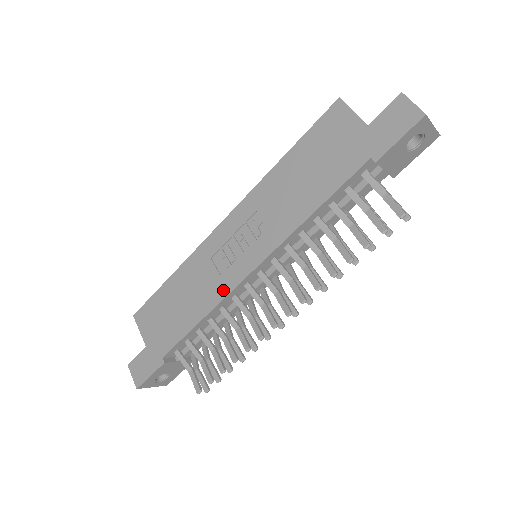
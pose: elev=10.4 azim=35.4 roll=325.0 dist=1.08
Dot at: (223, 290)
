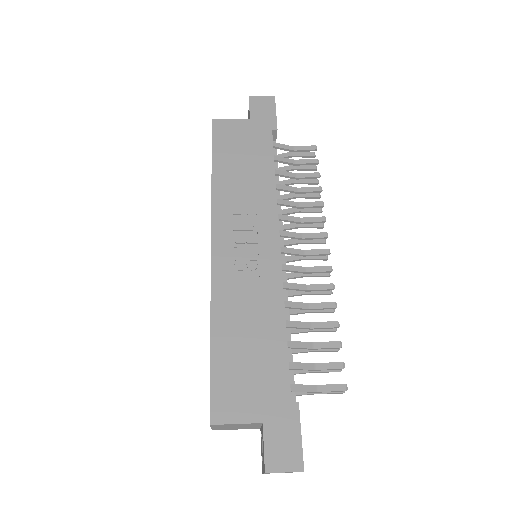
Dot at: (275, 283)
